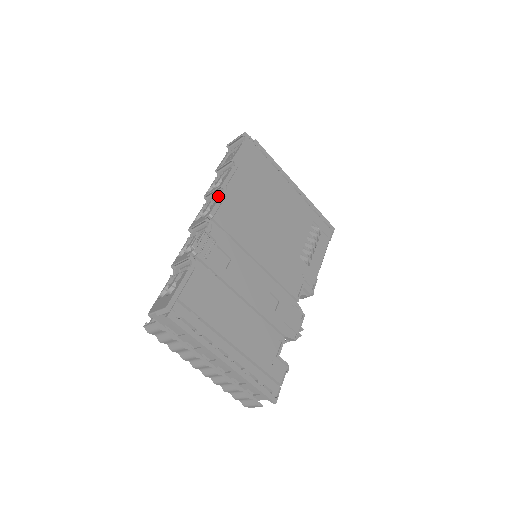
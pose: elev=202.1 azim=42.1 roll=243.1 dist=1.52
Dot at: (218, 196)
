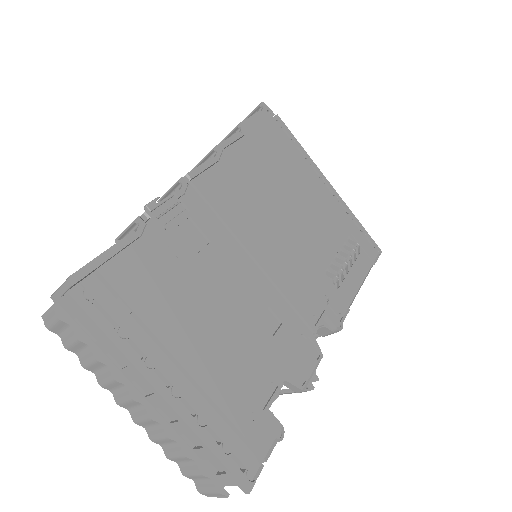
Dot at: occluded
